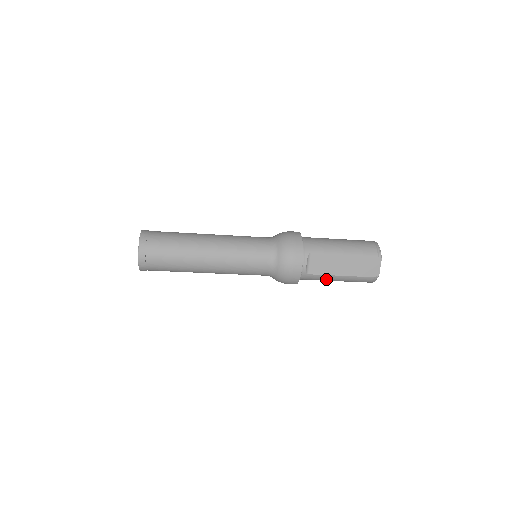
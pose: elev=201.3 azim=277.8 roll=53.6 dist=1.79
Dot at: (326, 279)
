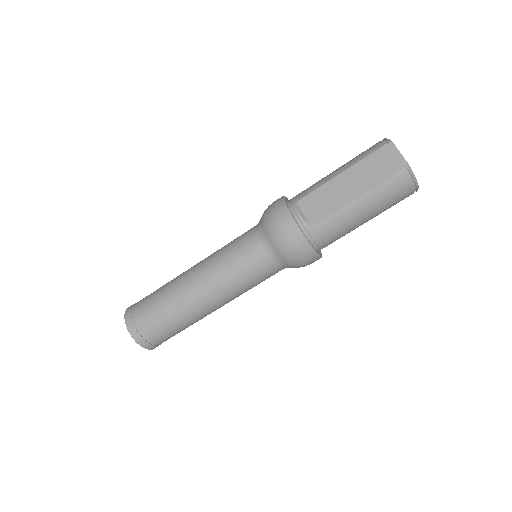
Dot at: (345, 219)
